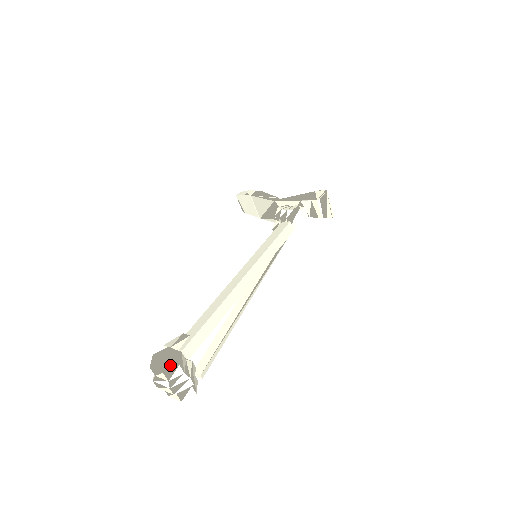
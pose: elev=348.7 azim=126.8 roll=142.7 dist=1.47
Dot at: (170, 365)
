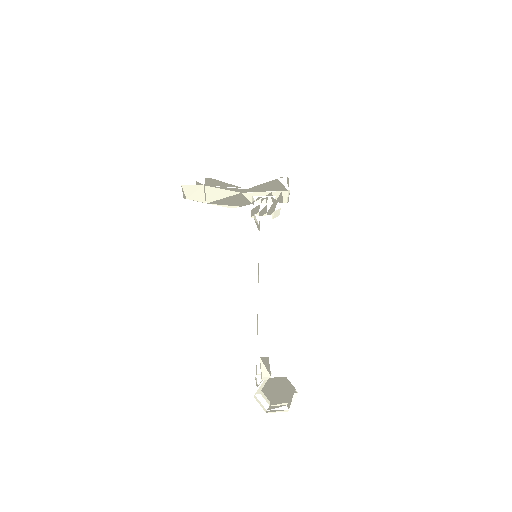
Dot at: (288, 393)
